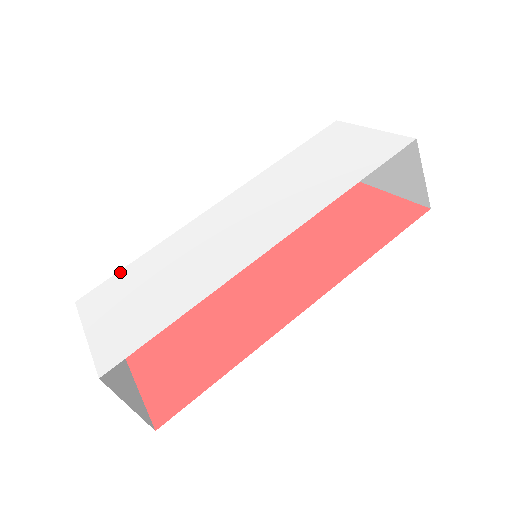
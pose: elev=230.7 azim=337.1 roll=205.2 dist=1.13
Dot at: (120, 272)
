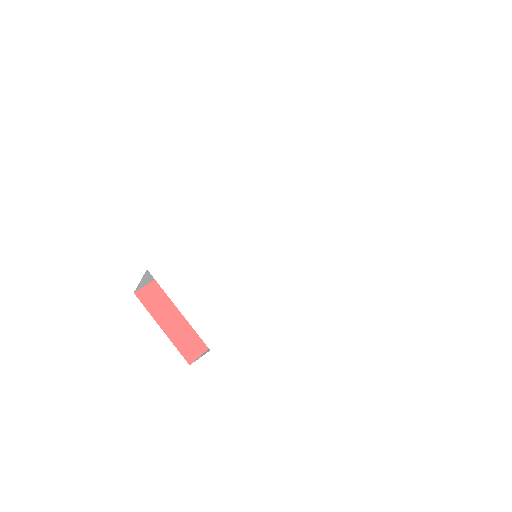
Dot at: (181, 251)
